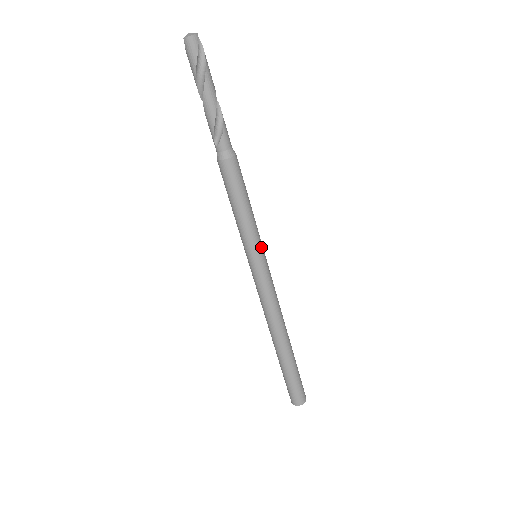
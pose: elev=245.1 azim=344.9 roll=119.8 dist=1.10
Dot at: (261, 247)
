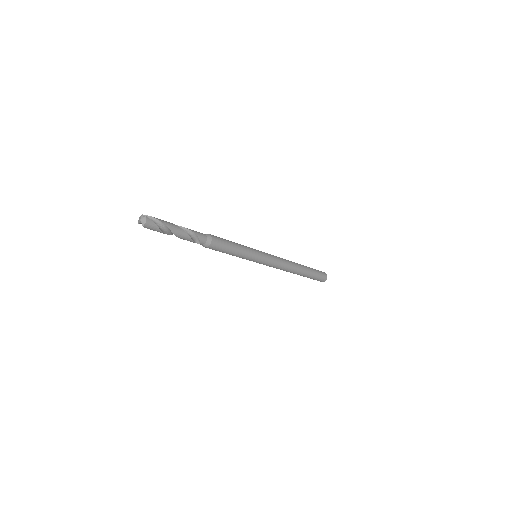
Dot at: (256, 252)
